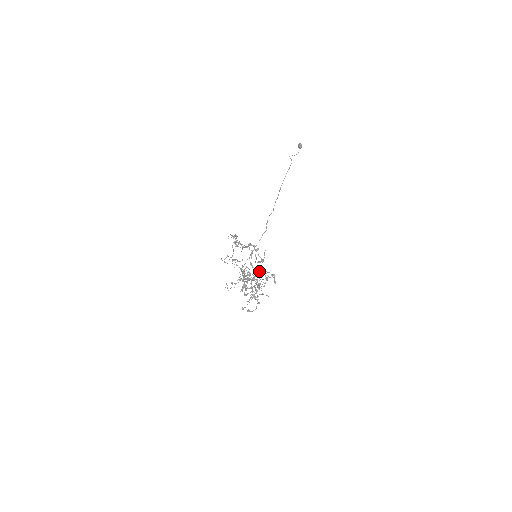
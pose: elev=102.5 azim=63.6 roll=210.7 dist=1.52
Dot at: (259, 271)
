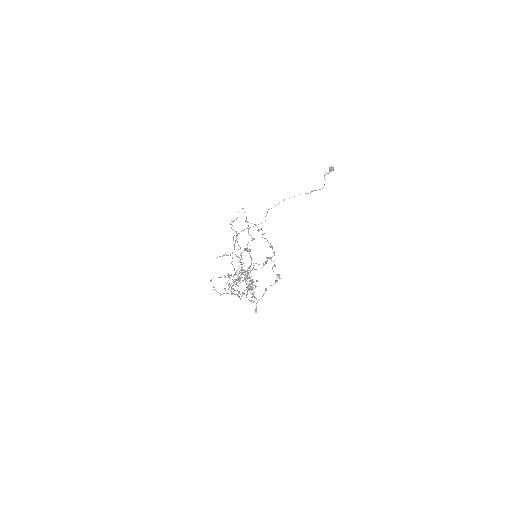
Dot at: occluded
